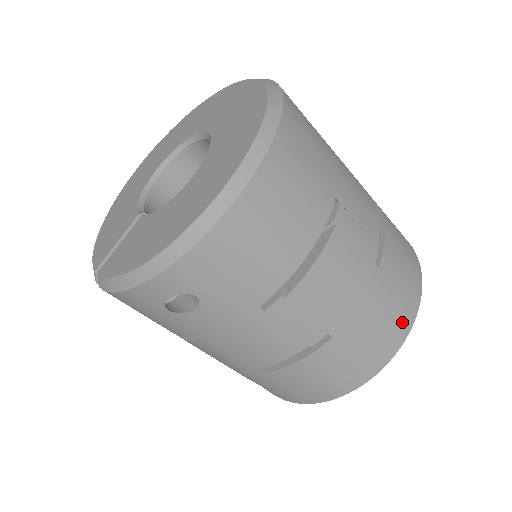
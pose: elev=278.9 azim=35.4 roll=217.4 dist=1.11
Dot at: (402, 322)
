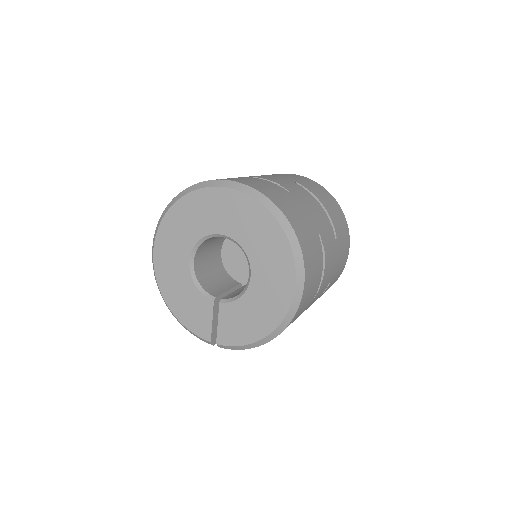
Dot at: (347, 245)
